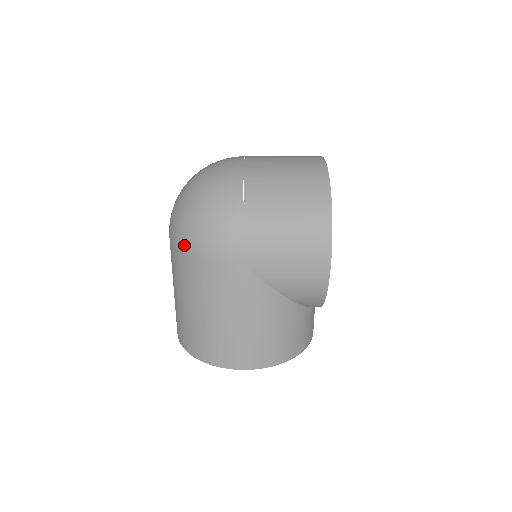
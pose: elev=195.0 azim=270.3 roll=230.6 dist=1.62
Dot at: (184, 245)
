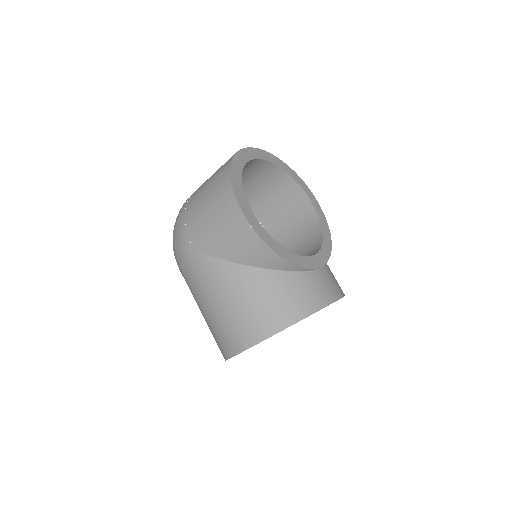
Dot at: occluded
